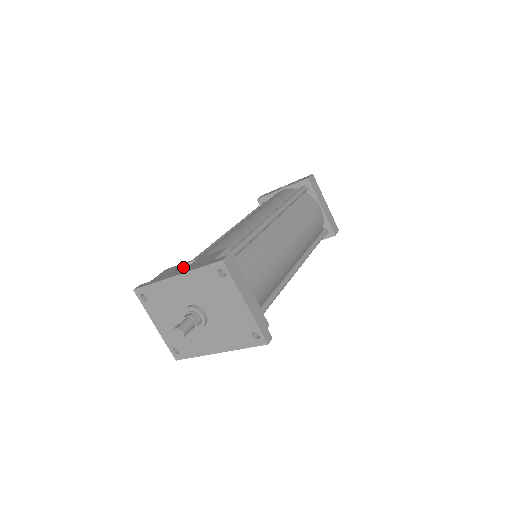
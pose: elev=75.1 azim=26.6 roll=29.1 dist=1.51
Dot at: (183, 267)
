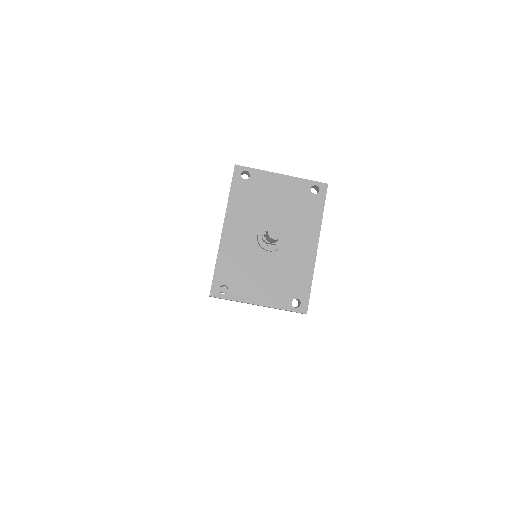
Dot at: occluded
